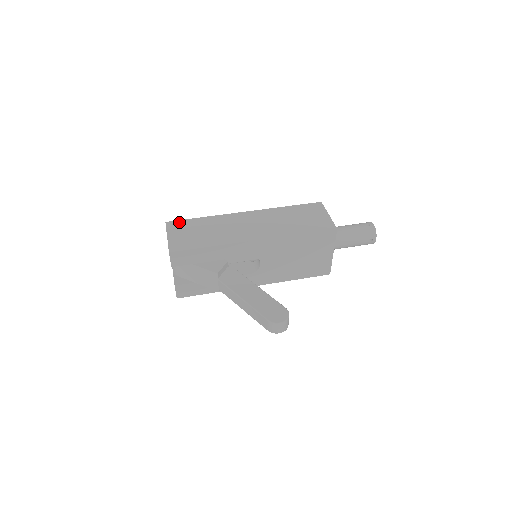
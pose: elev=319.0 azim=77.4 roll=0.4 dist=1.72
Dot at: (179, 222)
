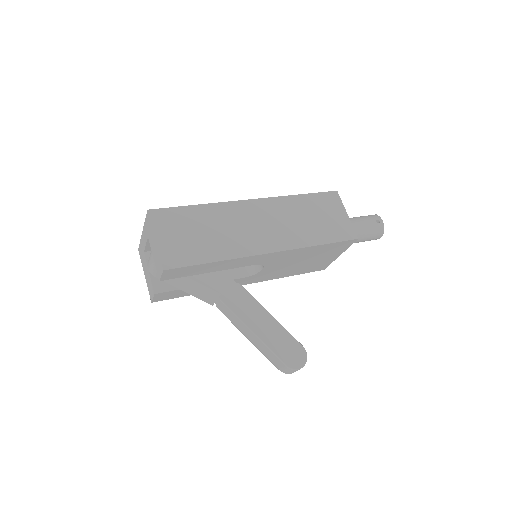
Dot at: (167, 212)
